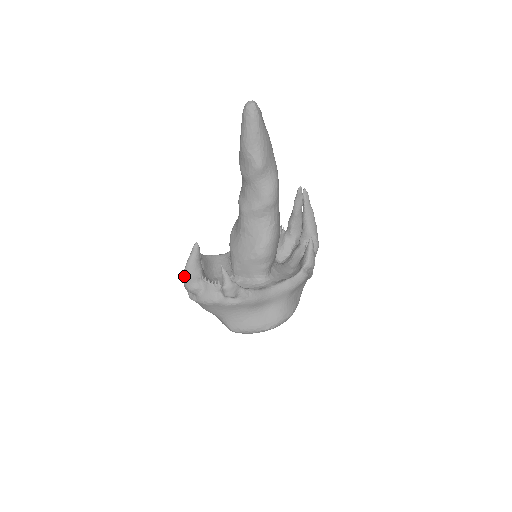
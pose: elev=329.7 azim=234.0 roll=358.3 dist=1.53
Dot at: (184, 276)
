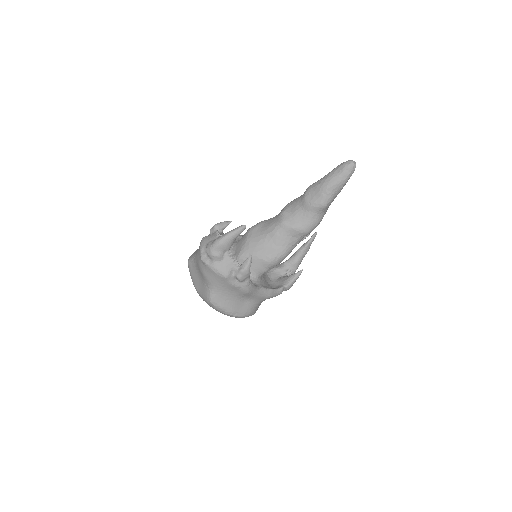
Dot at: (217, 242)
